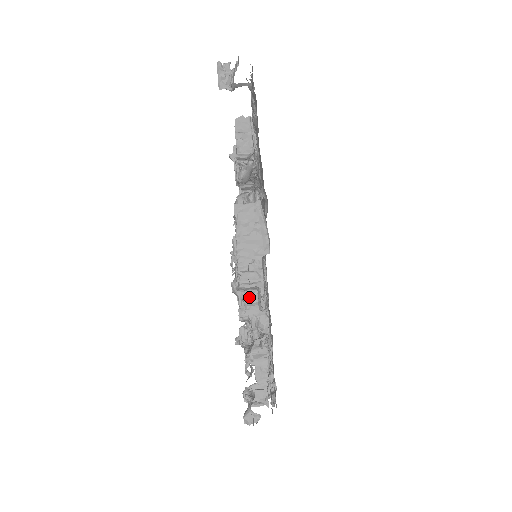
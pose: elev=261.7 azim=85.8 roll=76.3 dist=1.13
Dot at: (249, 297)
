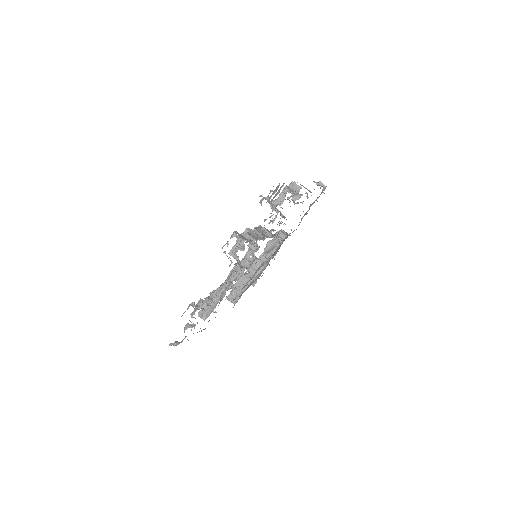
Dot at: occluded
